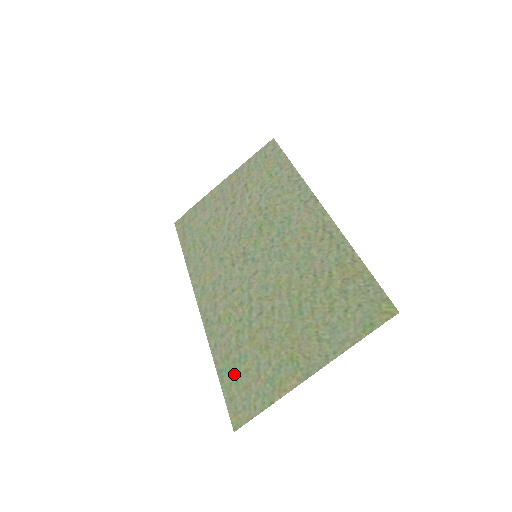
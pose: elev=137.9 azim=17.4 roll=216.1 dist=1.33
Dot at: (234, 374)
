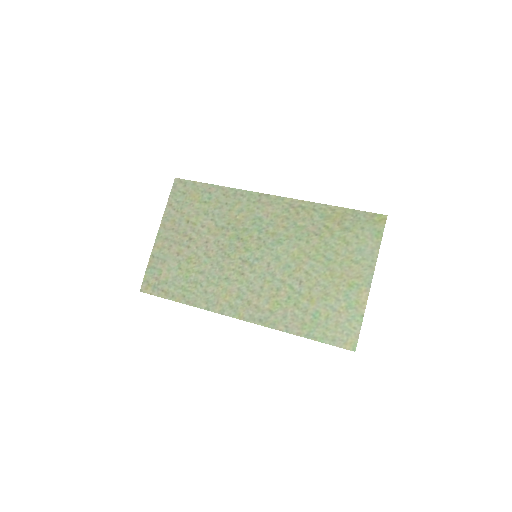
Dot at: (320, 327)
